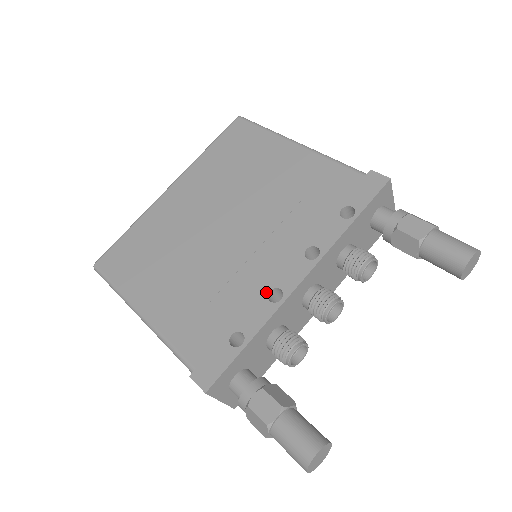
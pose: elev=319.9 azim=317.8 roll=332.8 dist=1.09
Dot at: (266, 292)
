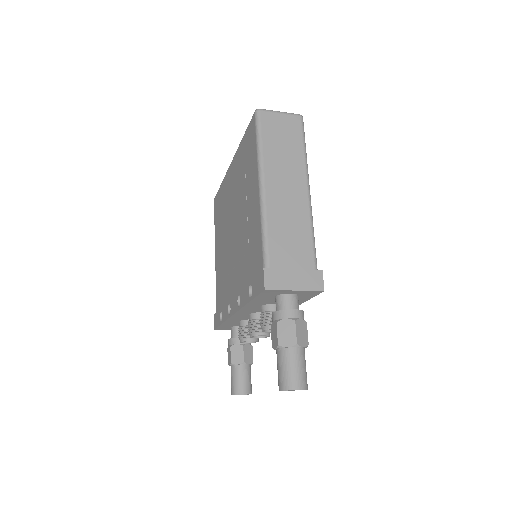
Dot at: (228, 303)
